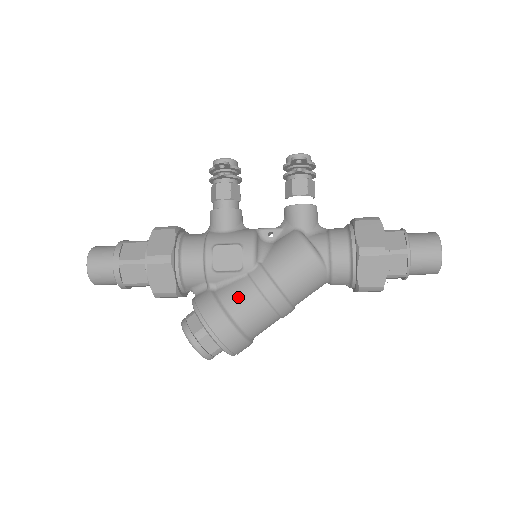
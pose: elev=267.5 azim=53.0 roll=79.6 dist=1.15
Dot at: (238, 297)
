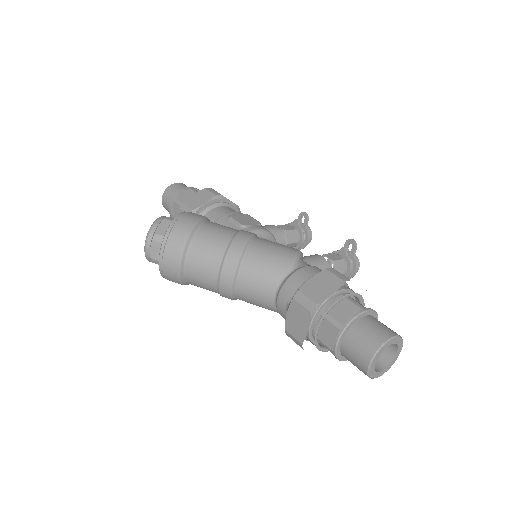
Dot at: (221, 225)
